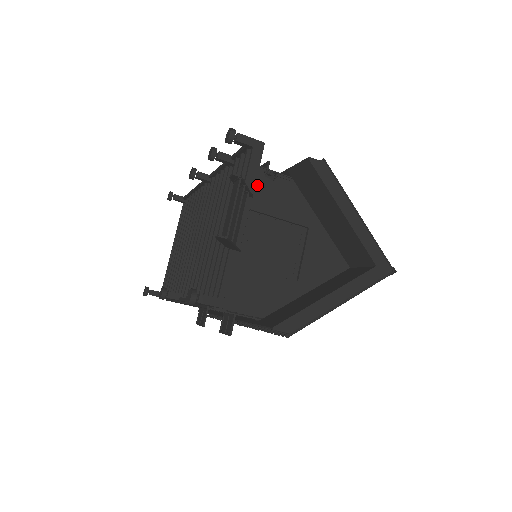
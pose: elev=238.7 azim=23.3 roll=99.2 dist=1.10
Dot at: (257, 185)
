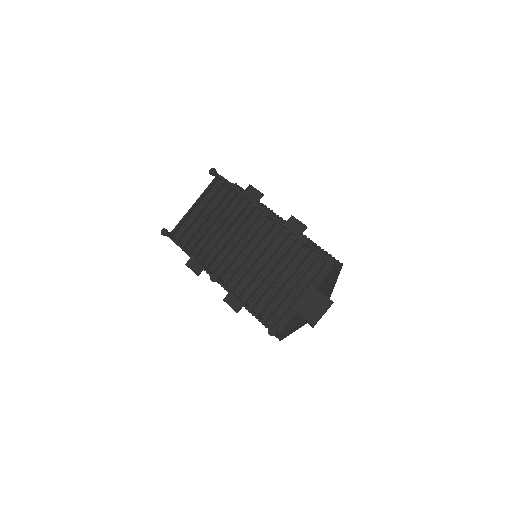
Dot at: occluded
